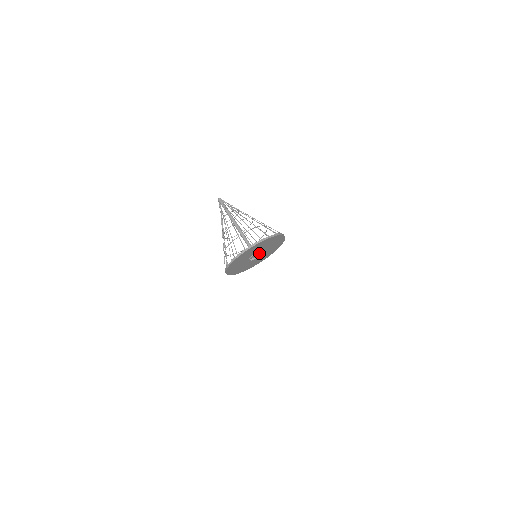
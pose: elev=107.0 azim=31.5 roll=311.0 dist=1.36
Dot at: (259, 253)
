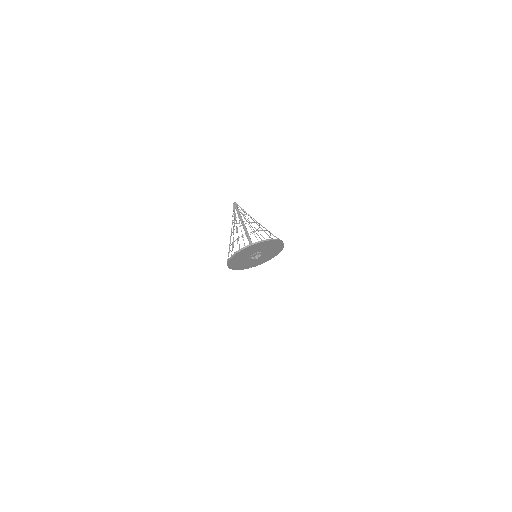
Dot at: (257, 254)
